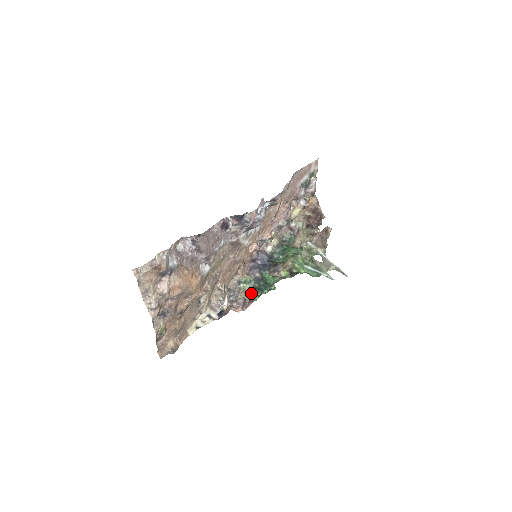
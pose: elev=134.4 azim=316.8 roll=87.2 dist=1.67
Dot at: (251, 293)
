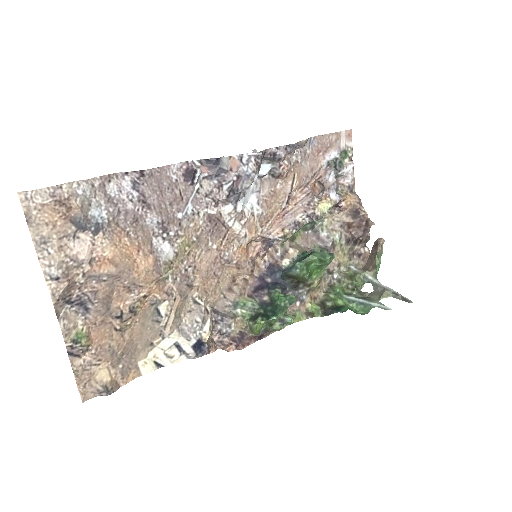
Dot at: (251, 322)
